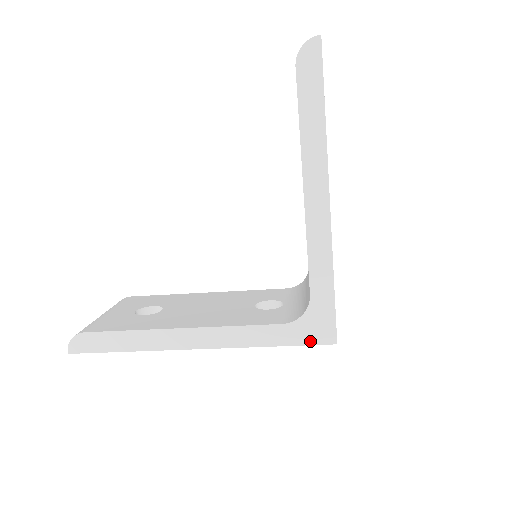
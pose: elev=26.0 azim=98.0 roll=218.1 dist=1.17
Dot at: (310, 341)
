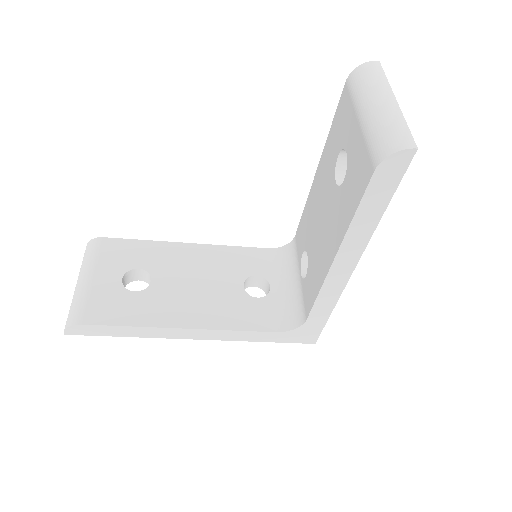
Dot at: (294, 341)
